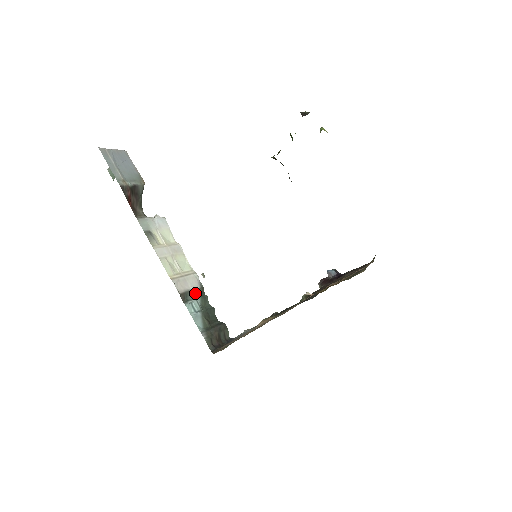
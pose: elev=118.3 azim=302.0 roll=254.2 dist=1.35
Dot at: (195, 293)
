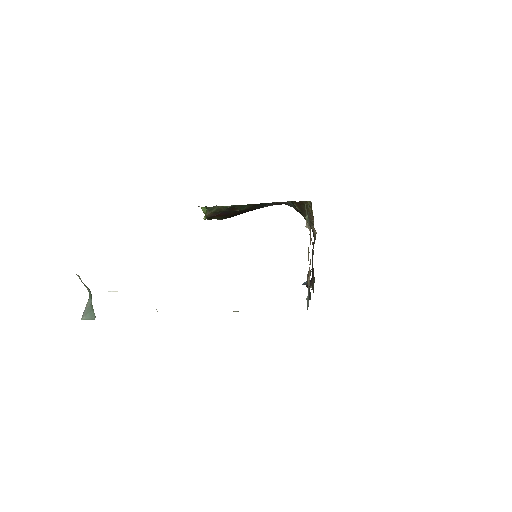
Dot at: occluded
